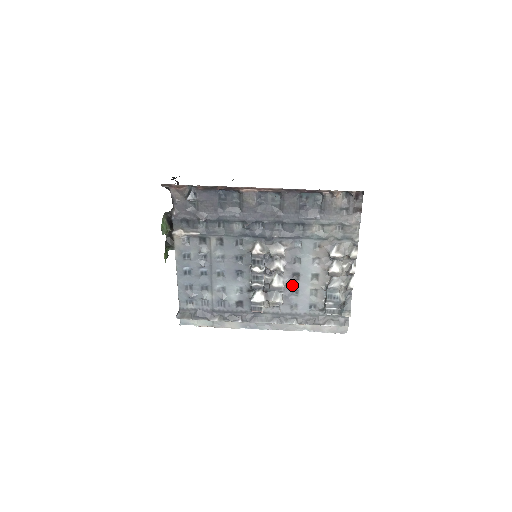
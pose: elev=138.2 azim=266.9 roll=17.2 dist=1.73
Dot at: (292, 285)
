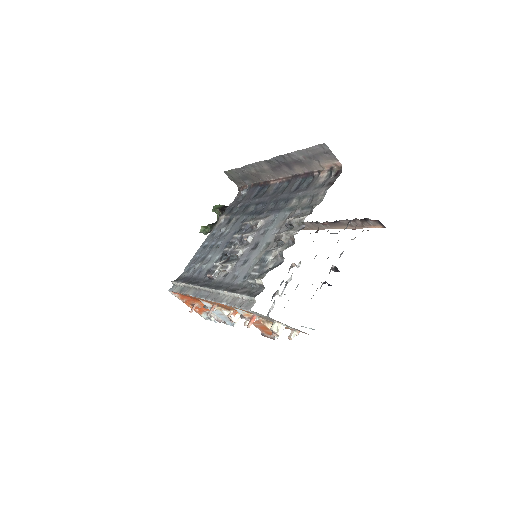
Dot at: (248, 254)
